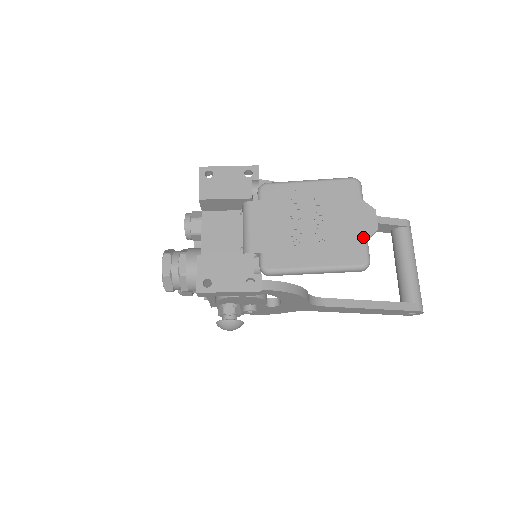
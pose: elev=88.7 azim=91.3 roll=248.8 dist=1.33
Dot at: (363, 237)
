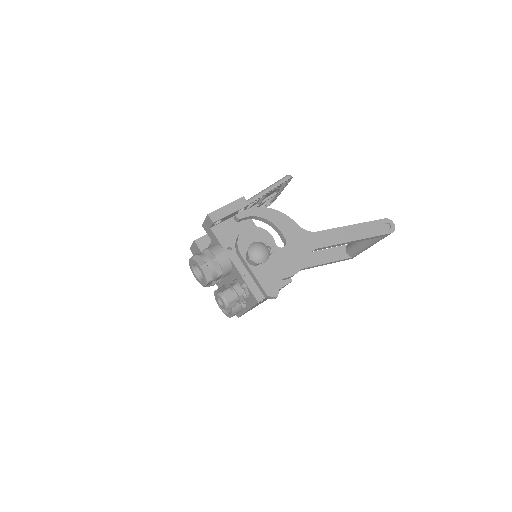
Dot at: occluded
